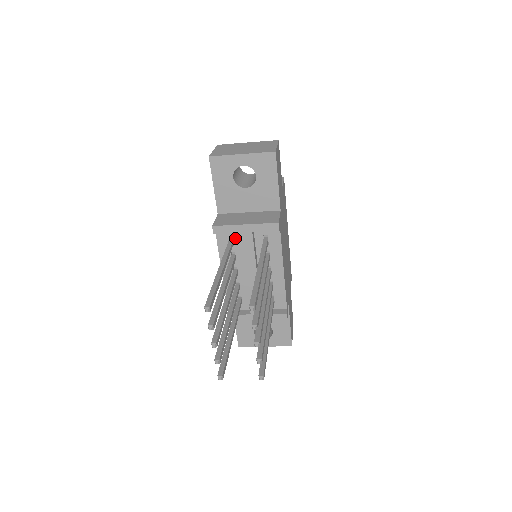
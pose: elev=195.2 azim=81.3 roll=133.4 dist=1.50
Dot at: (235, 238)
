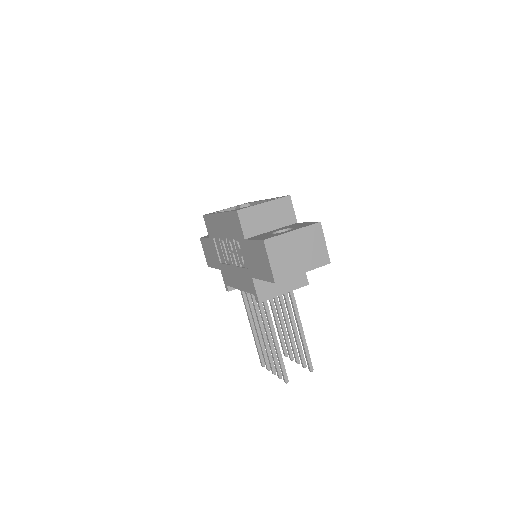
Dot at: occluded
